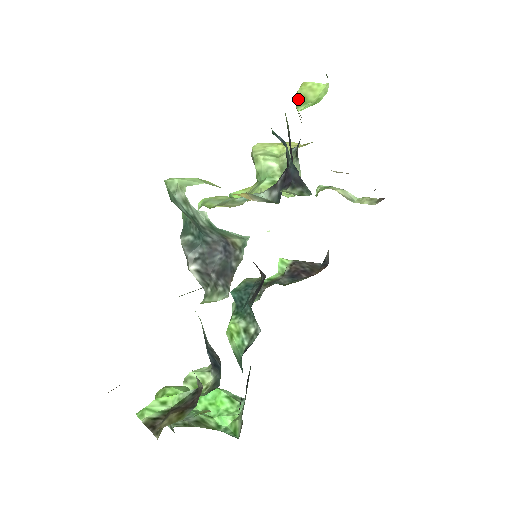
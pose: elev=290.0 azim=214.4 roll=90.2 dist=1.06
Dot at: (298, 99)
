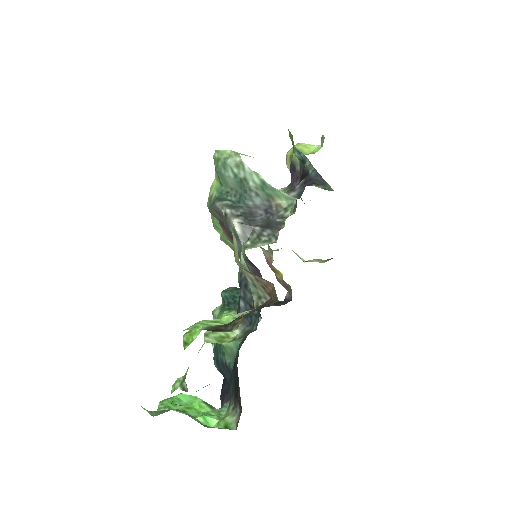
Dot at: occluded
